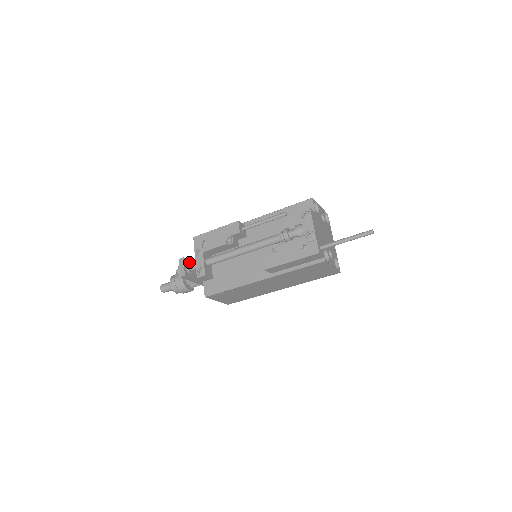
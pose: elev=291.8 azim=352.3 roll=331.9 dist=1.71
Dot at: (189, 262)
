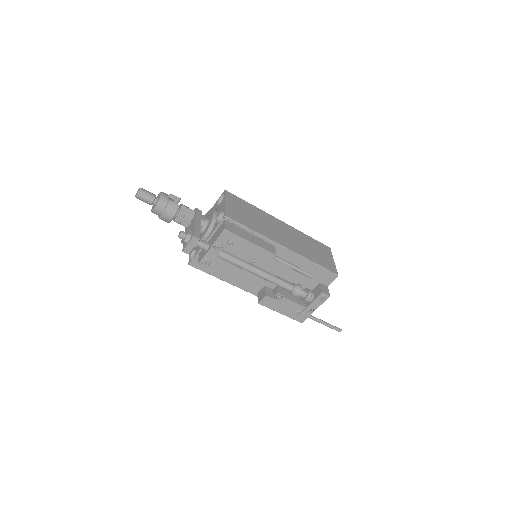
Dot at: (200, 239)
